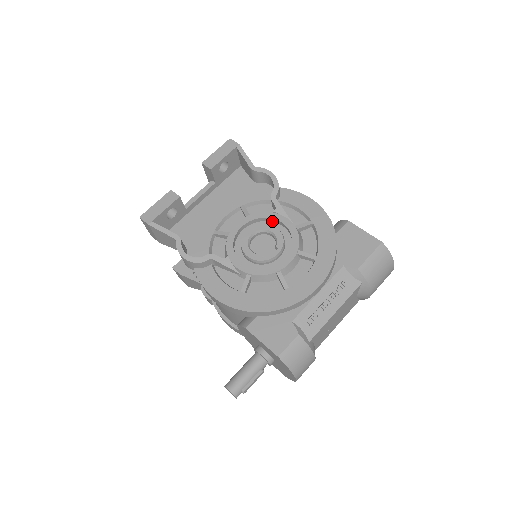
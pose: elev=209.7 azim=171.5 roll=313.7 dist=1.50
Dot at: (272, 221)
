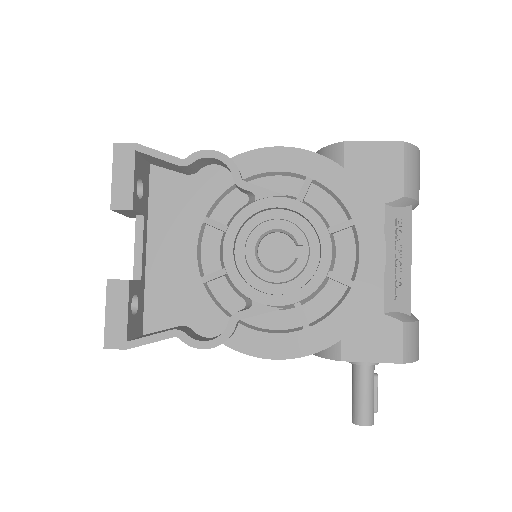
Dot at: (260, 212)
